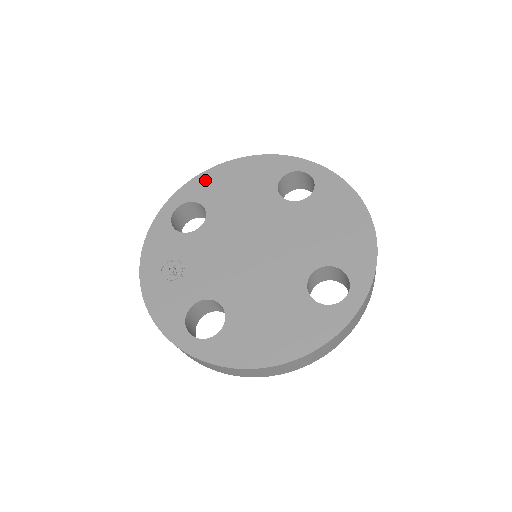
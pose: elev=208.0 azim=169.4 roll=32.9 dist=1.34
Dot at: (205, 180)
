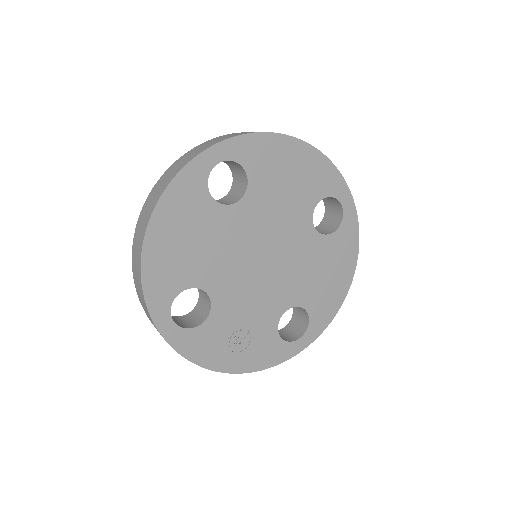
Dot at: (155, 274)
